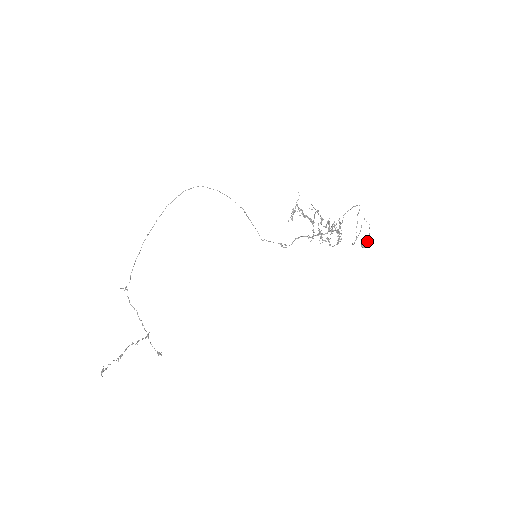
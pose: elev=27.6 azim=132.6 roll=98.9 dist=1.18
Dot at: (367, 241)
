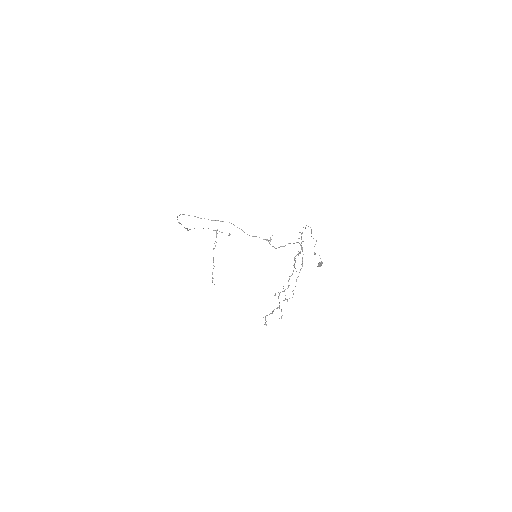
Dot at: (320, 266)
